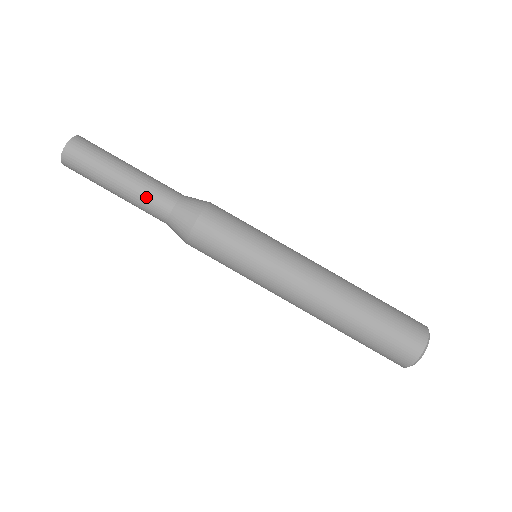
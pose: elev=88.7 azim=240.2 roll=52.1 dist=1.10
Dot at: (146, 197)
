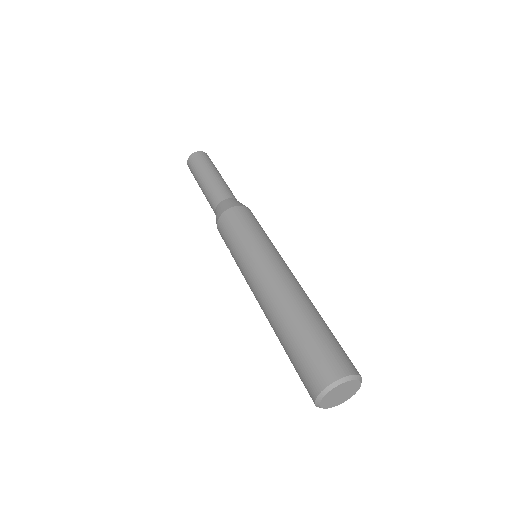
Dot at: (220, 186)
